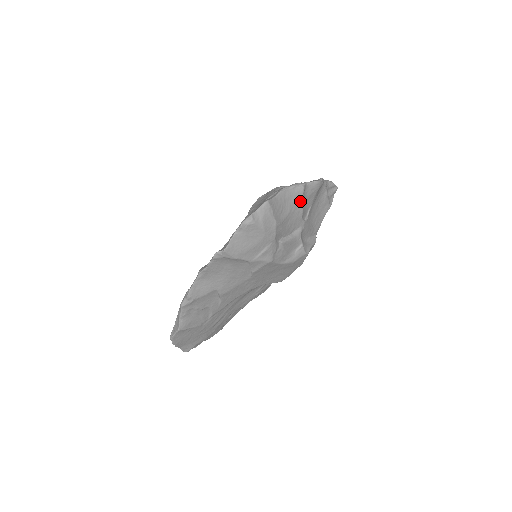
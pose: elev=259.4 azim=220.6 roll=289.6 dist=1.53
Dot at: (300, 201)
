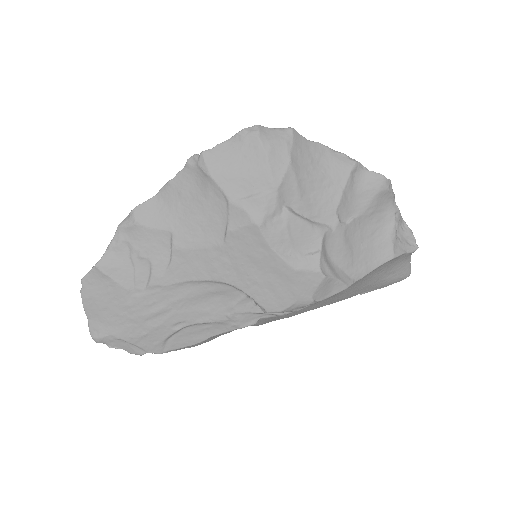
Dot at: (342, 179)
